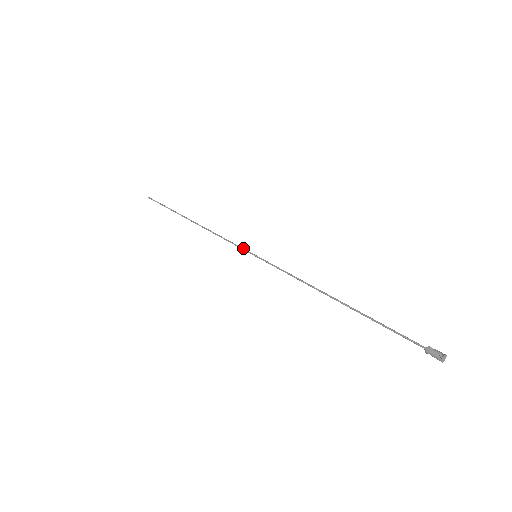
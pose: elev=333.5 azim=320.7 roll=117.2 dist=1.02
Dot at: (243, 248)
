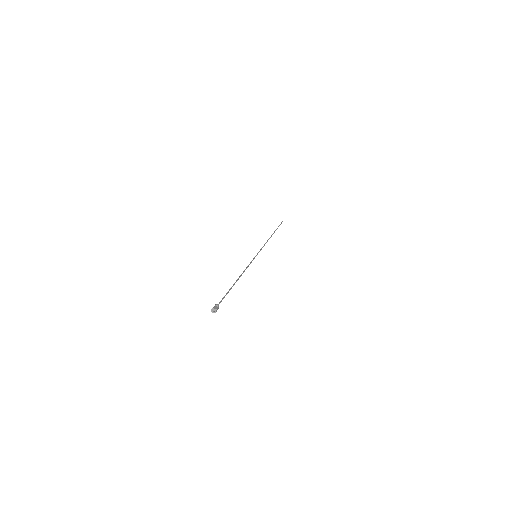
Dot at: (259, 251)
